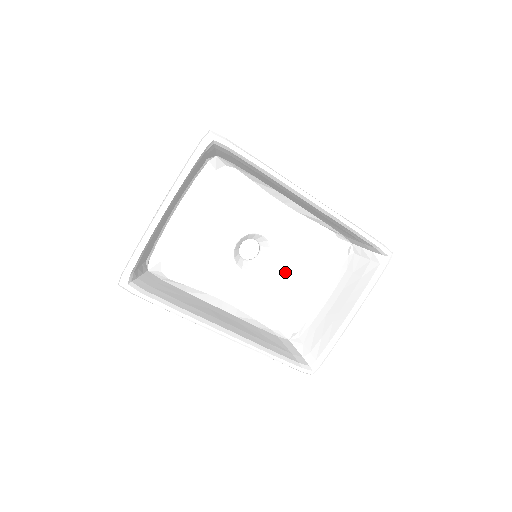
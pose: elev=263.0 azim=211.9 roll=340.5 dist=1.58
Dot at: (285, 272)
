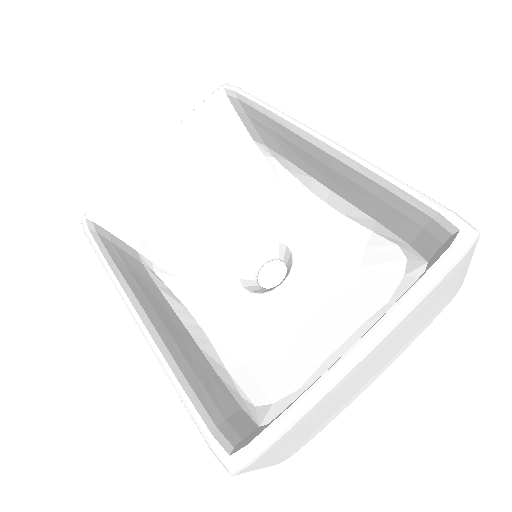
Dot at: (302, 306)
